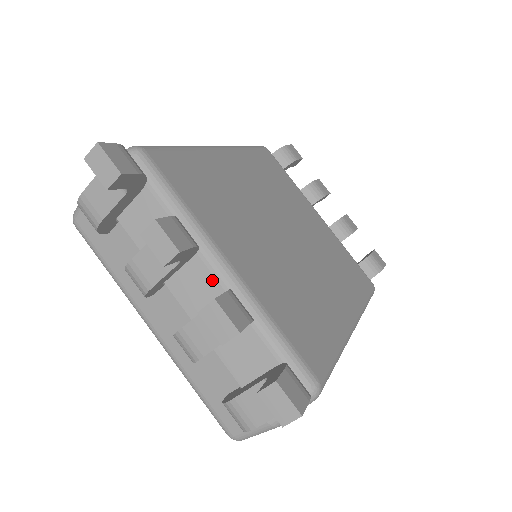
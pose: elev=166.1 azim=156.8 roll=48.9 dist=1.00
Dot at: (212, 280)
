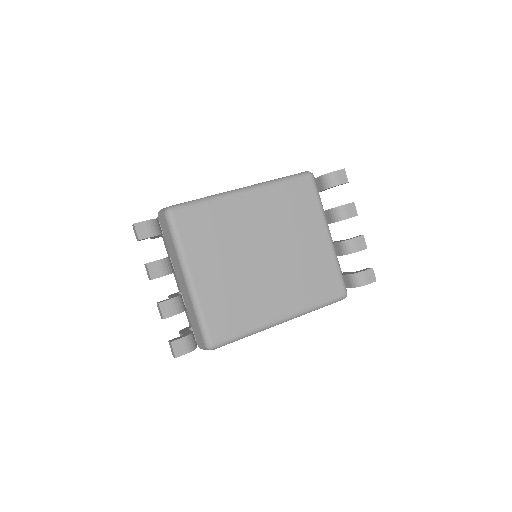
Dot at: (184, 283)
